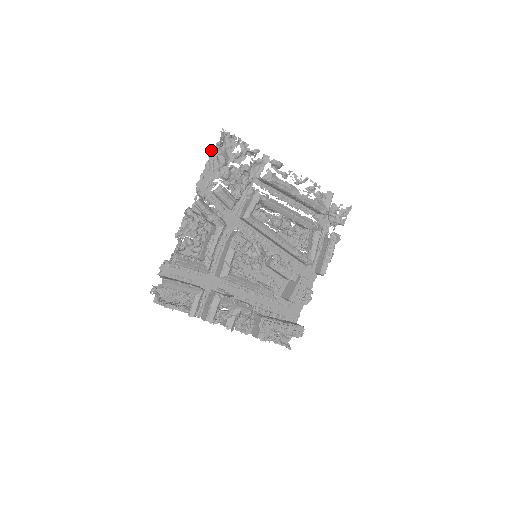
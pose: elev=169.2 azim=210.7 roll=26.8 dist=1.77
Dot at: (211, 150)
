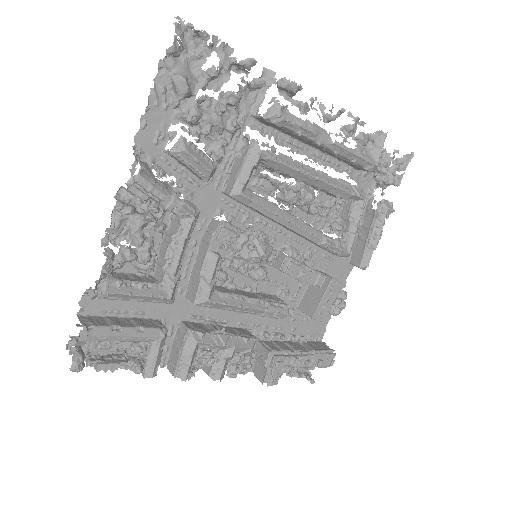
Dot at: occluded
